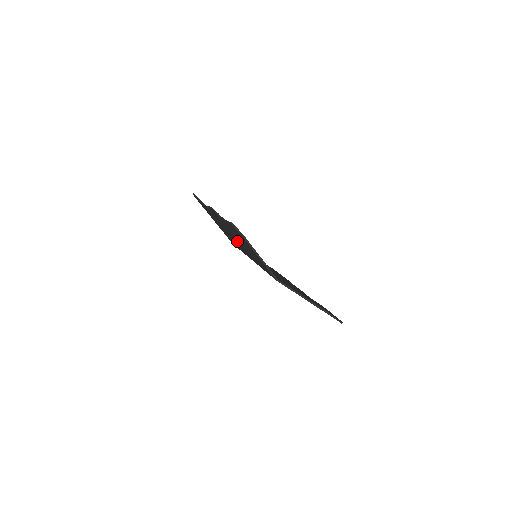
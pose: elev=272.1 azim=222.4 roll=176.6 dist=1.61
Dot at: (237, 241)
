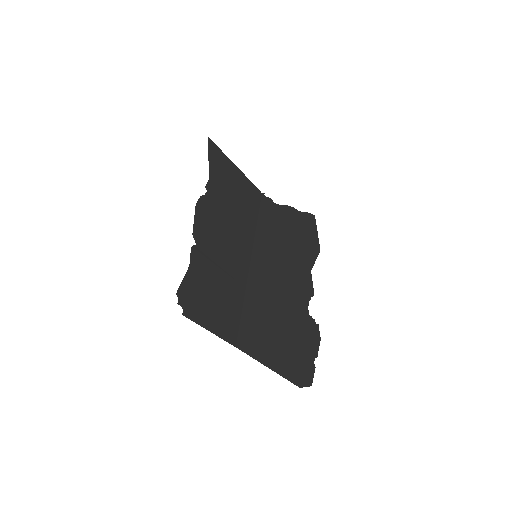
Dot at: (228, 248)
